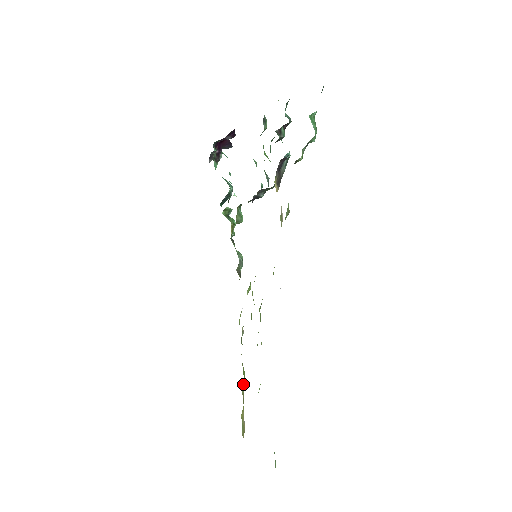
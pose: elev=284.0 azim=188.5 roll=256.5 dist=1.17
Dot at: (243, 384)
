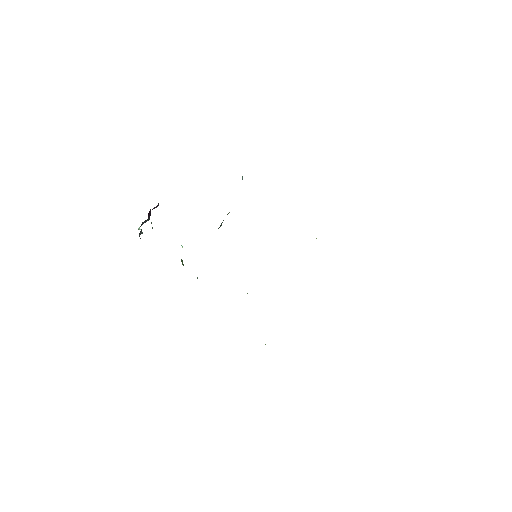
Dot at: occluded
